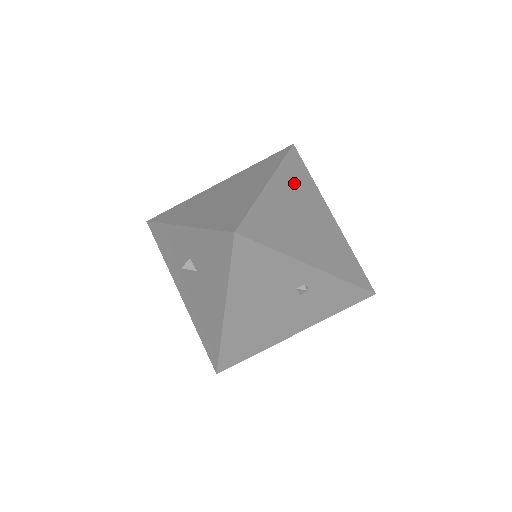
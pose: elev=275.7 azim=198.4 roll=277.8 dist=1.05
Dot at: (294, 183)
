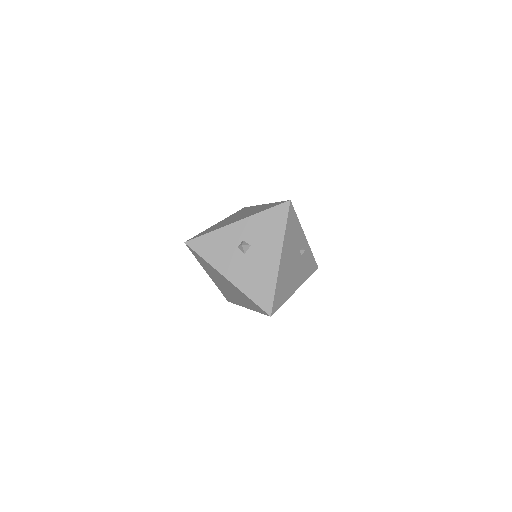
Dot at: occluded
